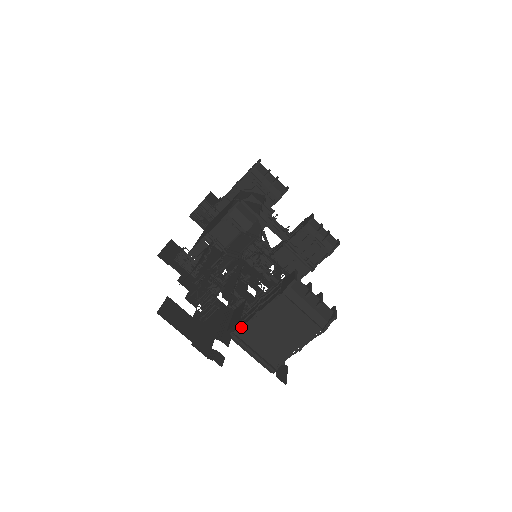
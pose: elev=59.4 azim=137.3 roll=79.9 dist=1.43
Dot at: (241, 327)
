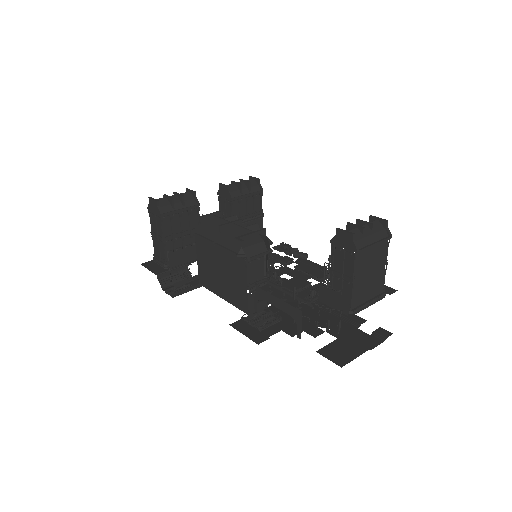
Dot at: (351, 302)
